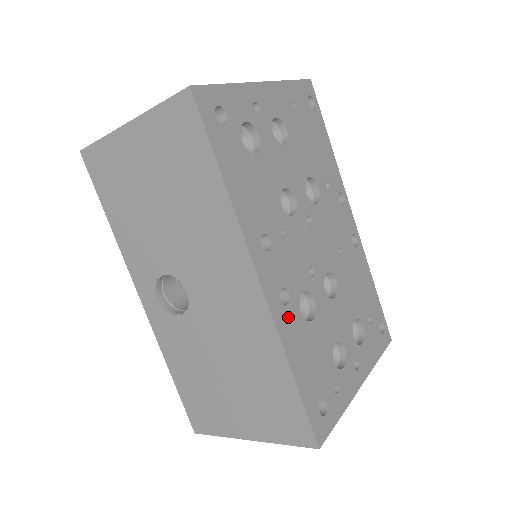
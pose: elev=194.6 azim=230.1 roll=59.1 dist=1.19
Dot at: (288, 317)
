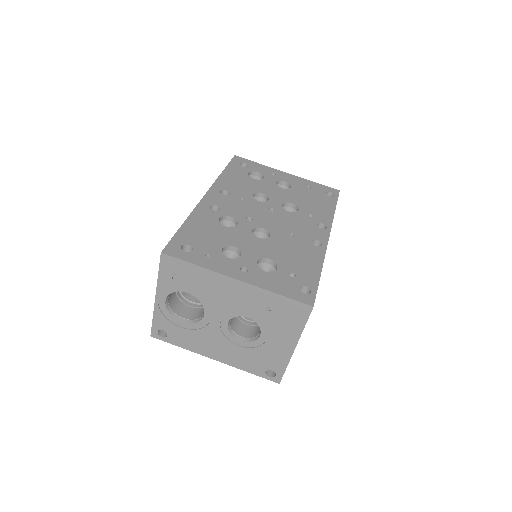
Dot at: (208, 212)
